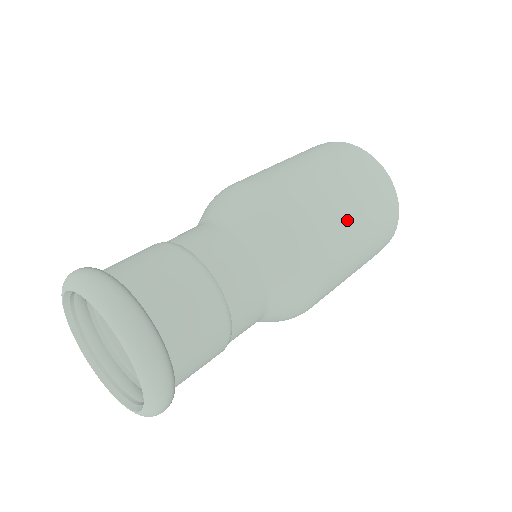
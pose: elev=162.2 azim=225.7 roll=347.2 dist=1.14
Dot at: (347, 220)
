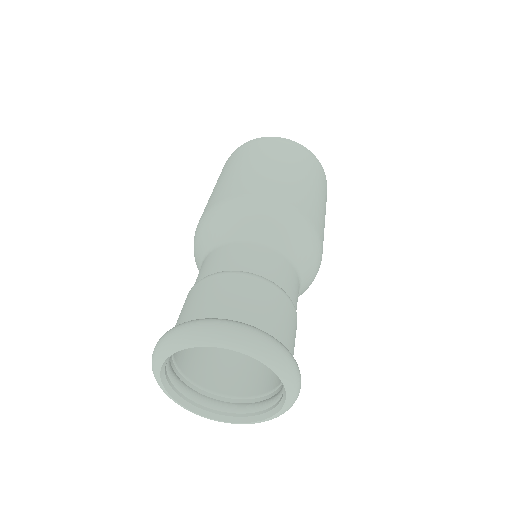
Dot at: (323, 217)
